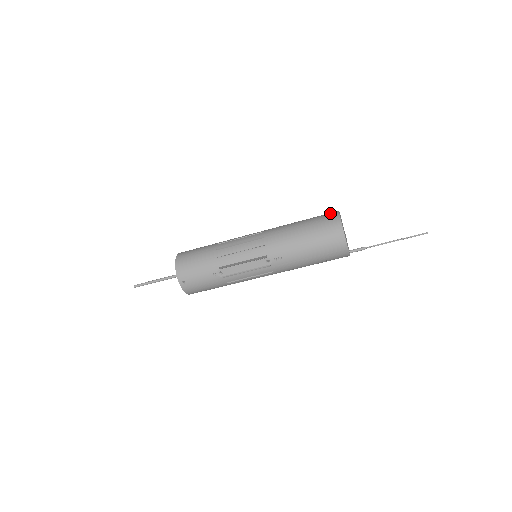
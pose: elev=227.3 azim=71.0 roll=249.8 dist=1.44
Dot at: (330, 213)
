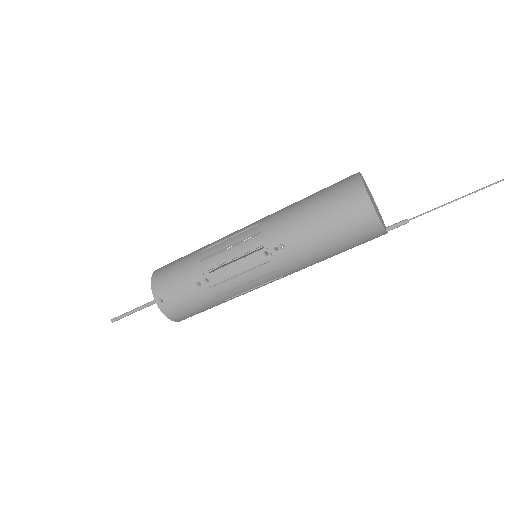
Dot at: (347, 177)
